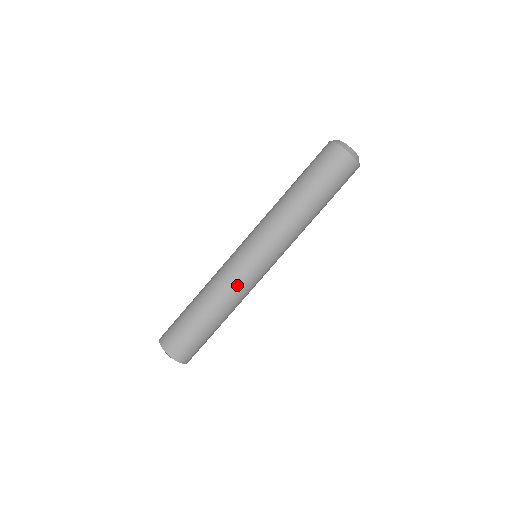
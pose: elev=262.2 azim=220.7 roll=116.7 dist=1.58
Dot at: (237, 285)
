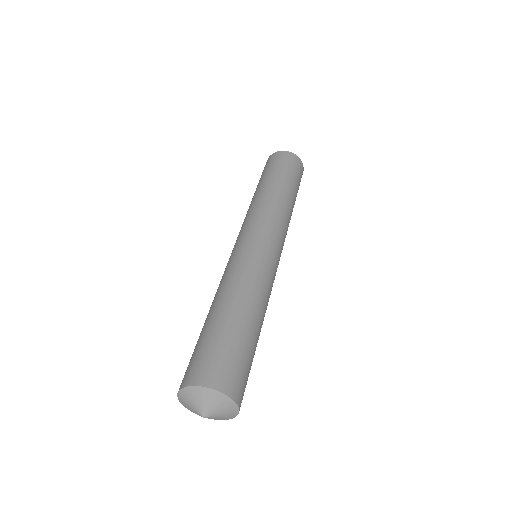
Dot at: (241, 266)
